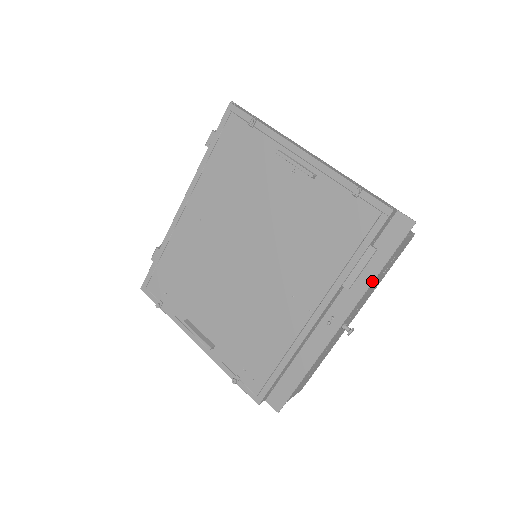
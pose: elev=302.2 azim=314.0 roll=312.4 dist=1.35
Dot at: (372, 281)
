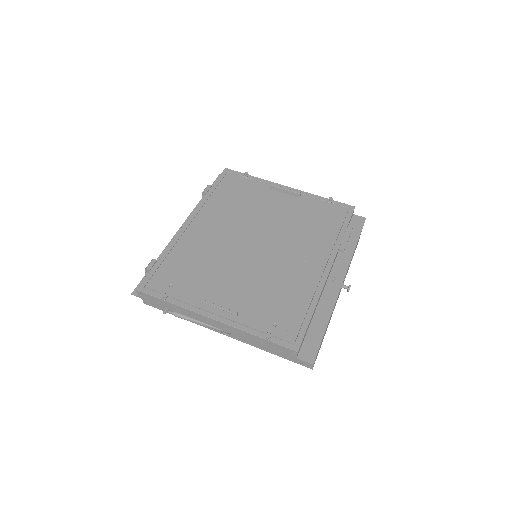
Dot at: (354, 250)
